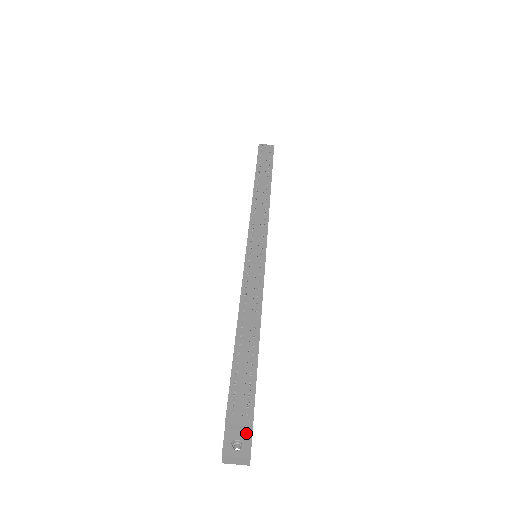
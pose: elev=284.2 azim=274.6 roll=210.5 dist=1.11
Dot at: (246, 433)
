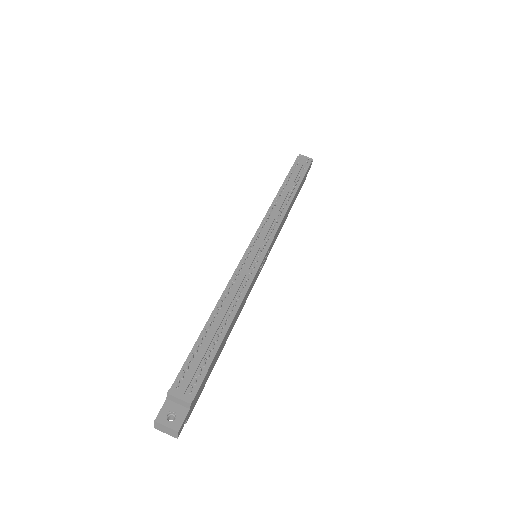
Dot at: (183, 409)
